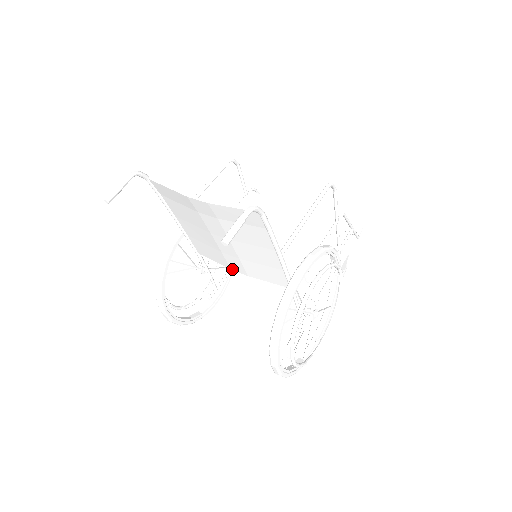
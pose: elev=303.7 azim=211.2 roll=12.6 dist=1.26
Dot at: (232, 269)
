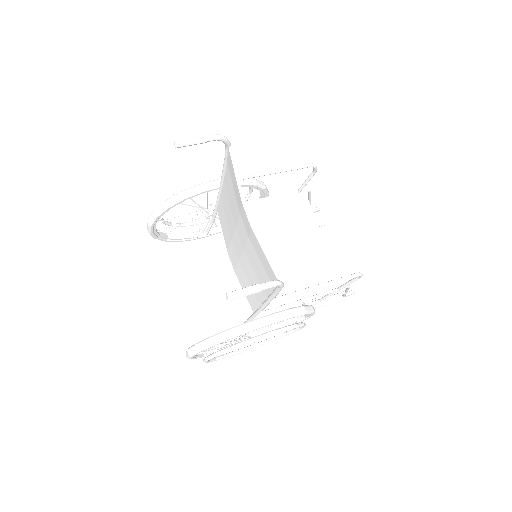
Dot at: (228, 253)
